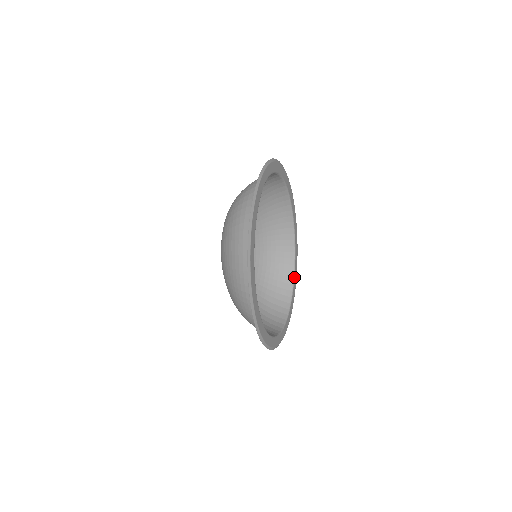
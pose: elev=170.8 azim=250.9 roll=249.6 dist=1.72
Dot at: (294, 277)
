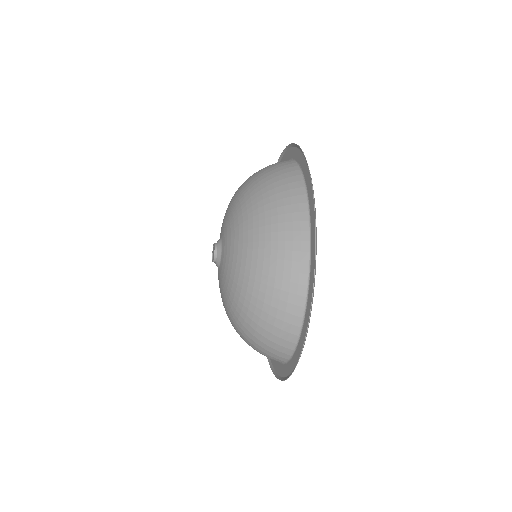
Dot at: occluded
